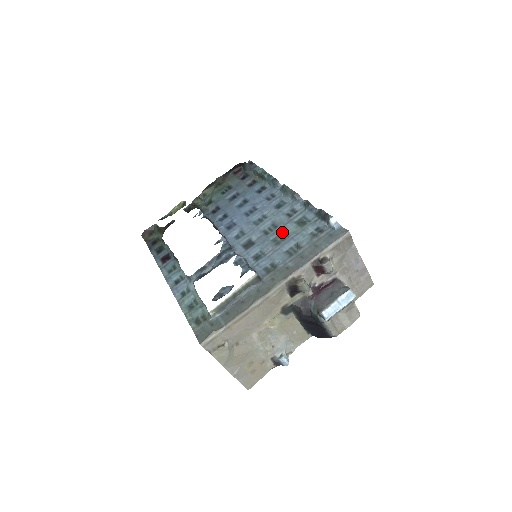
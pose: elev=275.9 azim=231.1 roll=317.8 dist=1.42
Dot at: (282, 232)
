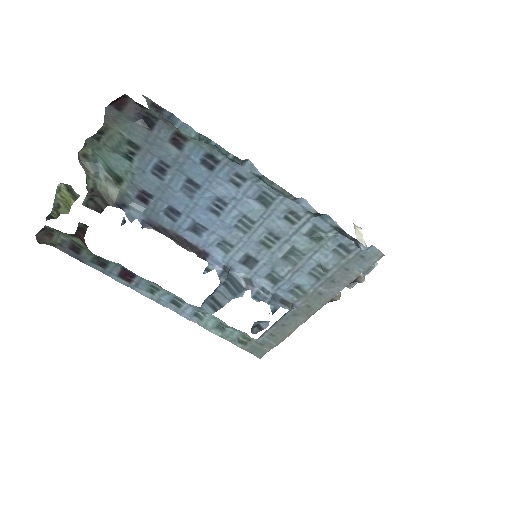
Dot at: (292, 248)
